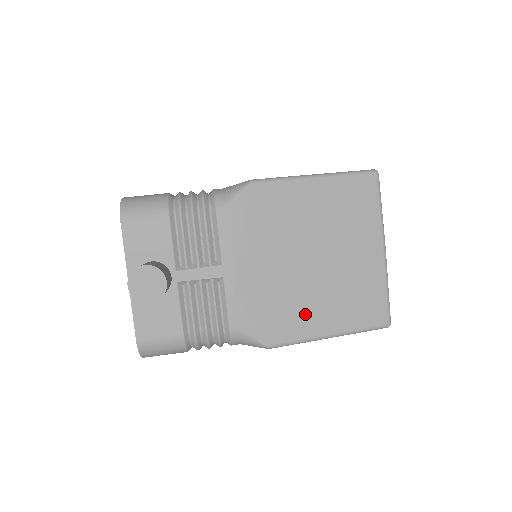
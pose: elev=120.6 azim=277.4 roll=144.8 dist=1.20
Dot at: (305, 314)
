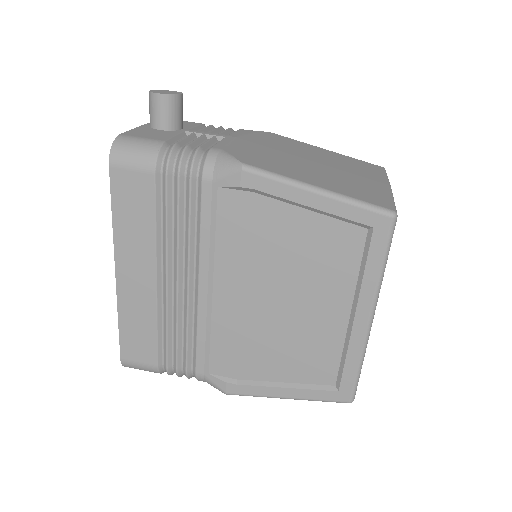
Dot at: (293, 170)
